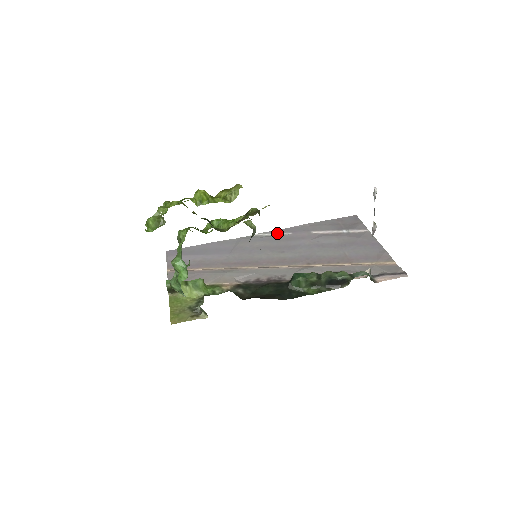
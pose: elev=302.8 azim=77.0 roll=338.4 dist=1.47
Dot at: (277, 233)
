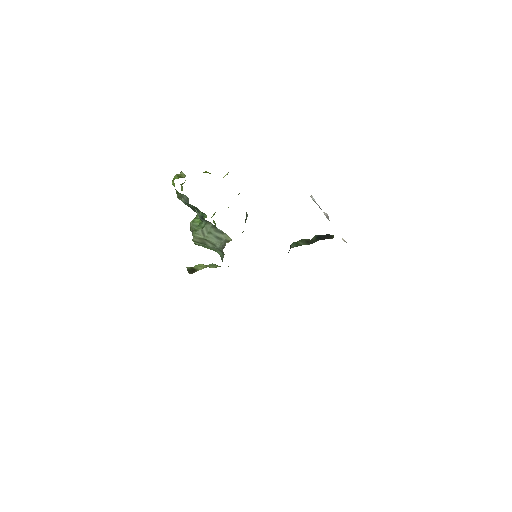
Dot at: occluded
